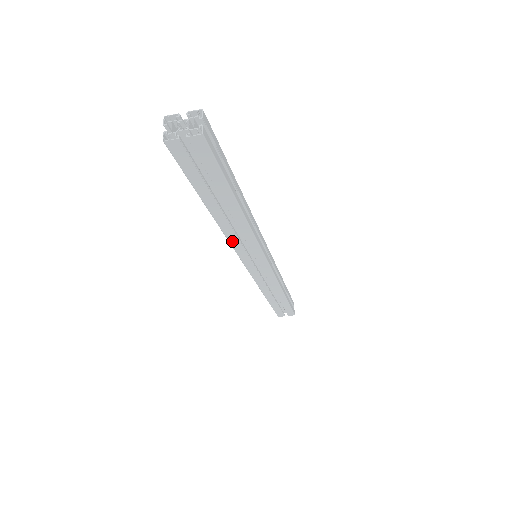
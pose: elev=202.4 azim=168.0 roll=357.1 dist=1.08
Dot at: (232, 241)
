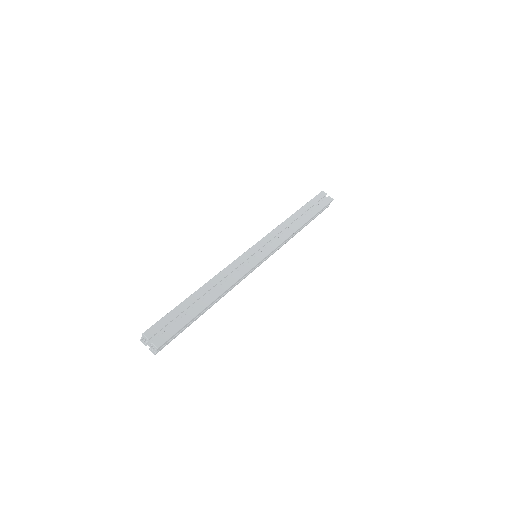
Dot at: occluded
